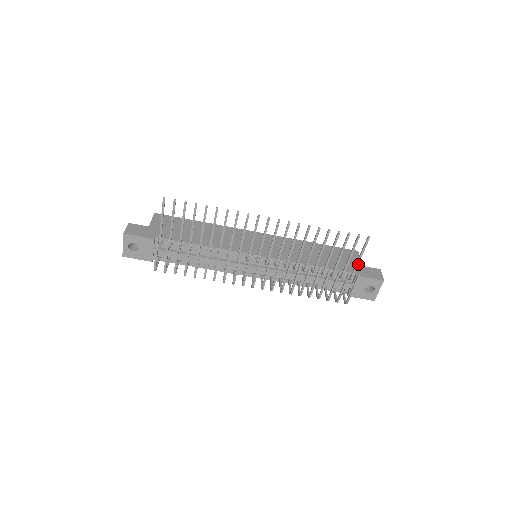
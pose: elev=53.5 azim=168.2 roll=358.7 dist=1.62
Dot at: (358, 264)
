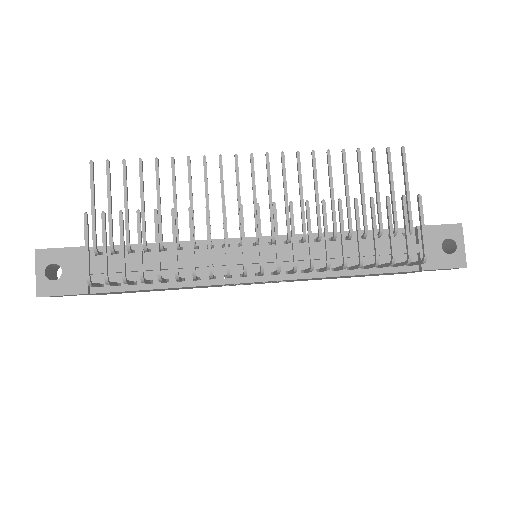
Dot at: occluded
